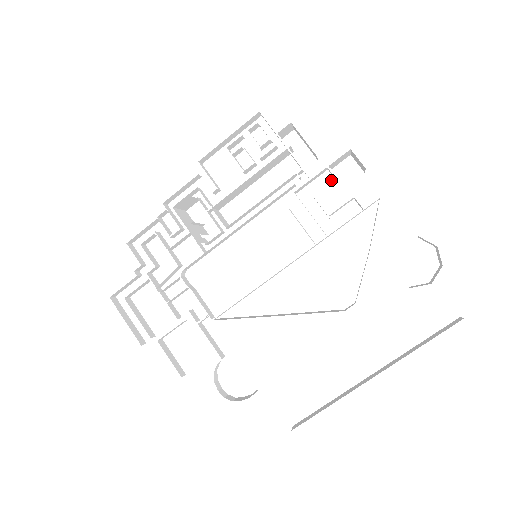
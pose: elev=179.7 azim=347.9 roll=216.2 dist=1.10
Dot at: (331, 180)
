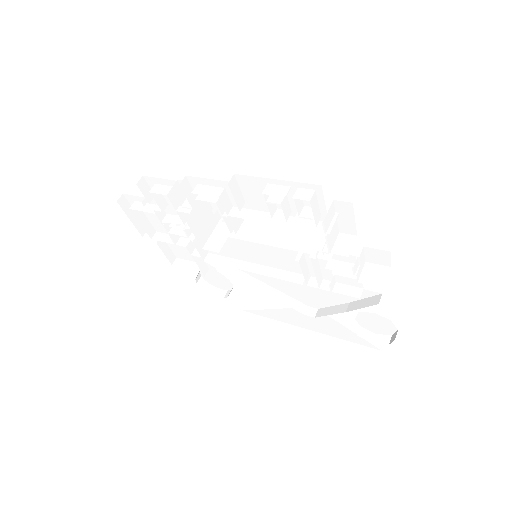
Dot at: (353, 262)
